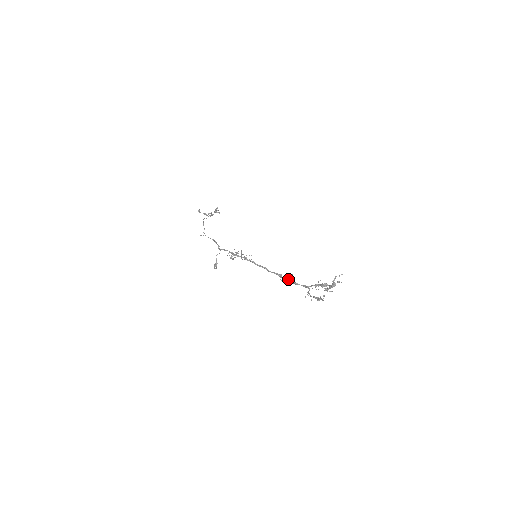
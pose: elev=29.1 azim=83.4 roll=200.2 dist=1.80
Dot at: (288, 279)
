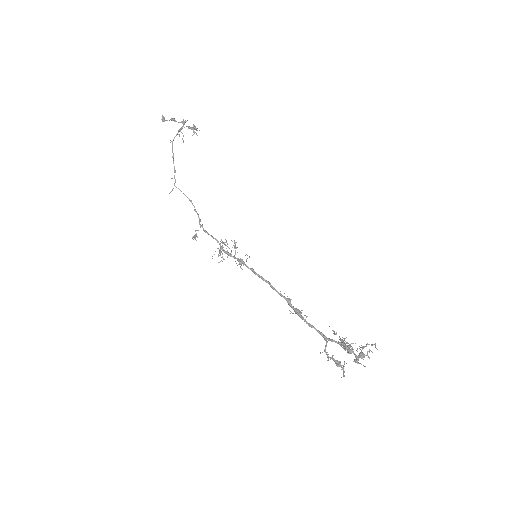
Dot at: (300, 316)
